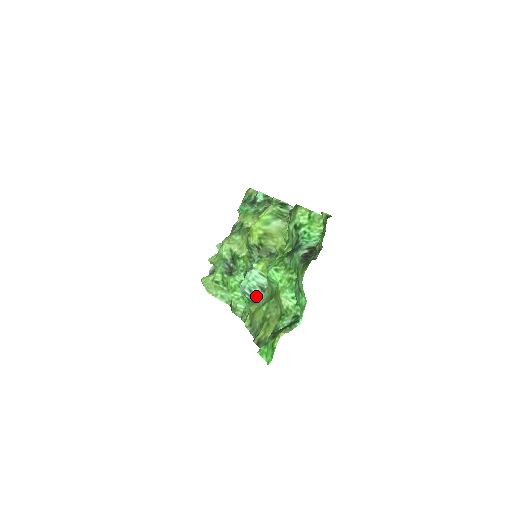
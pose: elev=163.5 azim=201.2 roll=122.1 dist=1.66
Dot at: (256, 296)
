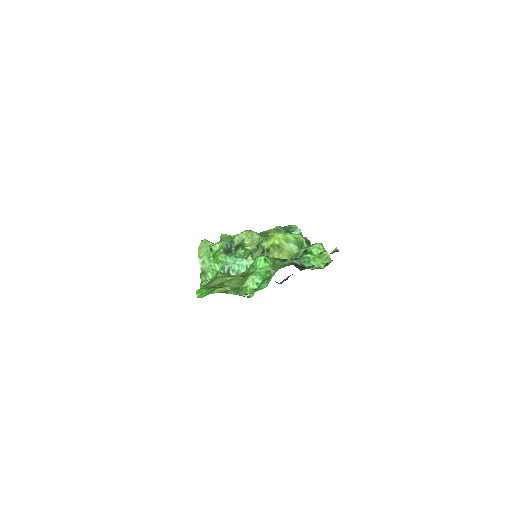
Dot at: occluded
